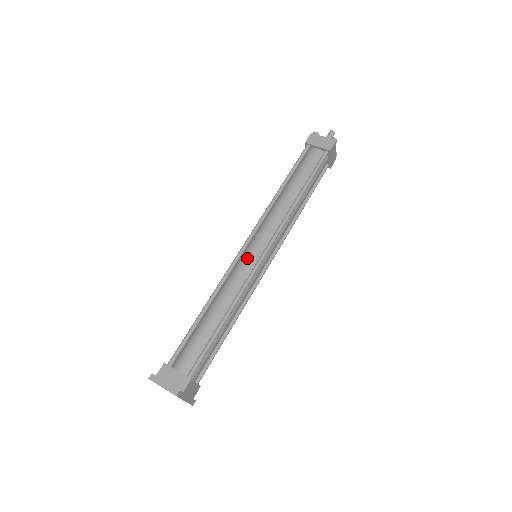
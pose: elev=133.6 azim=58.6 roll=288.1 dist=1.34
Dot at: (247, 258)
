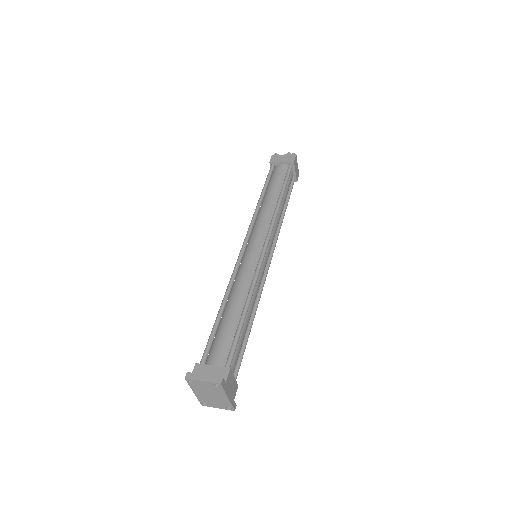
Dot at: (249, 255)
